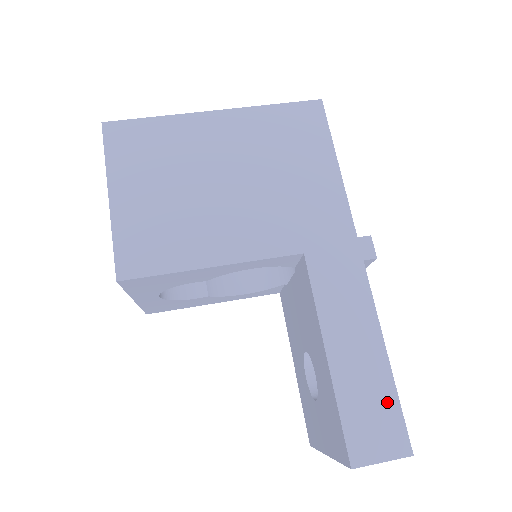
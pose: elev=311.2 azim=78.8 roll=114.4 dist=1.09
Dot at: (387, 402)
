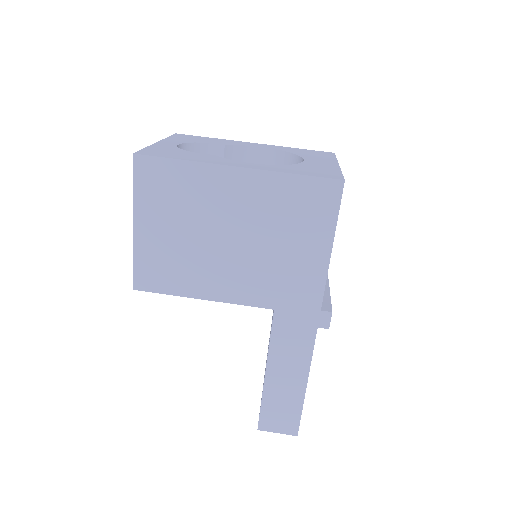
Dot at: (294, 409)
